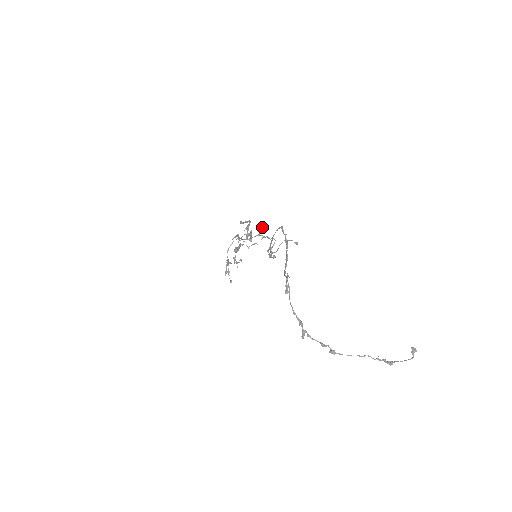
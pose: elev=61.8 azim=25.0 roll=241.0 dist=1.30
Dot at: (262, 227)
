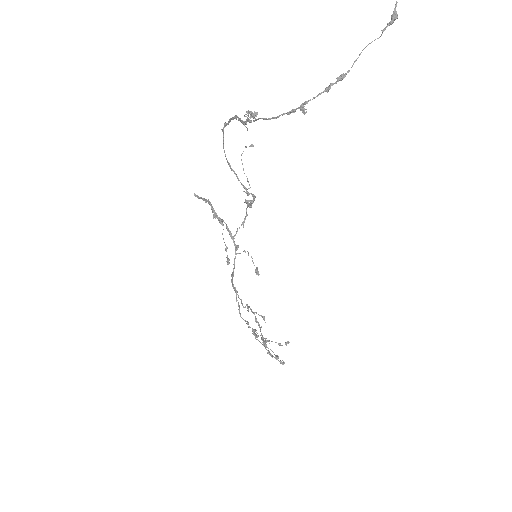
Dot at: occluded
